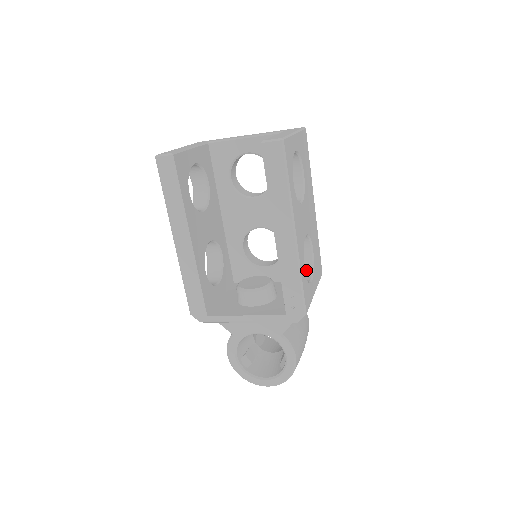
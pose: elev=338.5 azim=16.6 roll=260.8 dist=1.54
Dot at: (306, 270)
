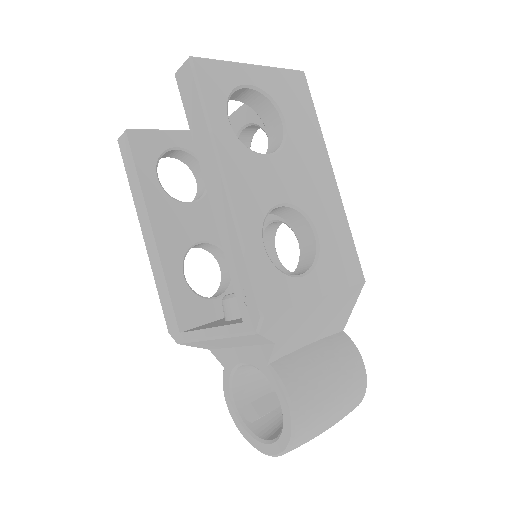
Dot at: (306, 264)
